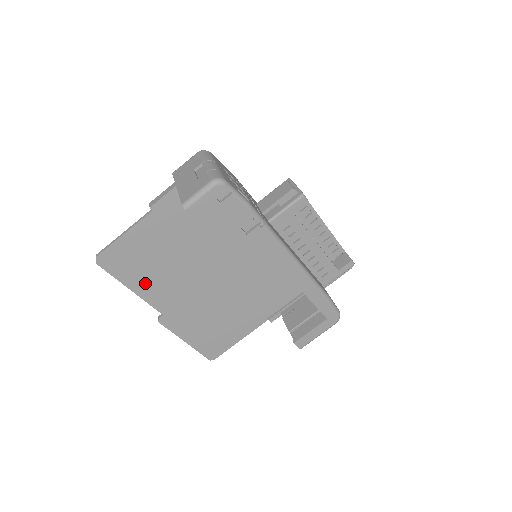
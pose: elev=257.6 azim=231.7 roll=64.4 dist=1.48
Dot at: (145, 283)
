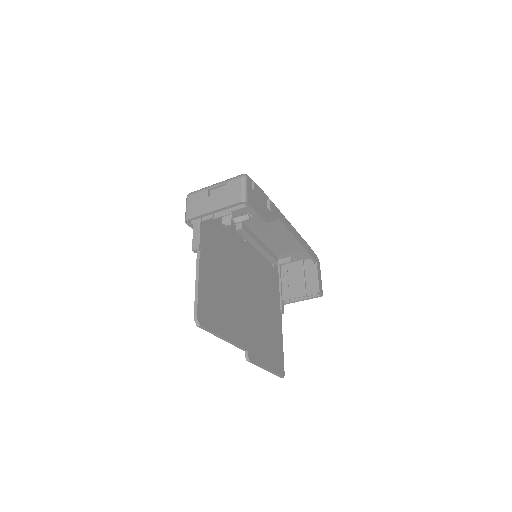
Dot at: (227, 325)
